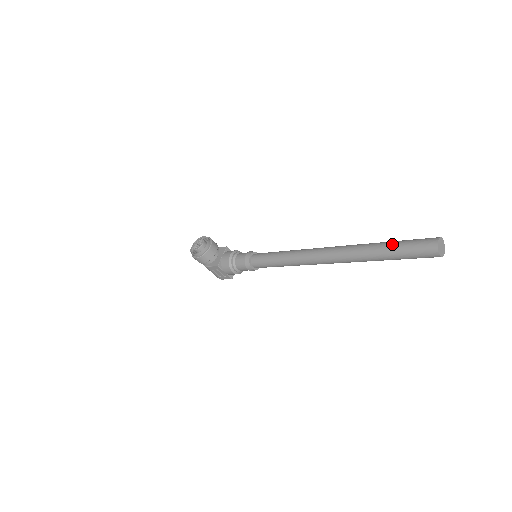
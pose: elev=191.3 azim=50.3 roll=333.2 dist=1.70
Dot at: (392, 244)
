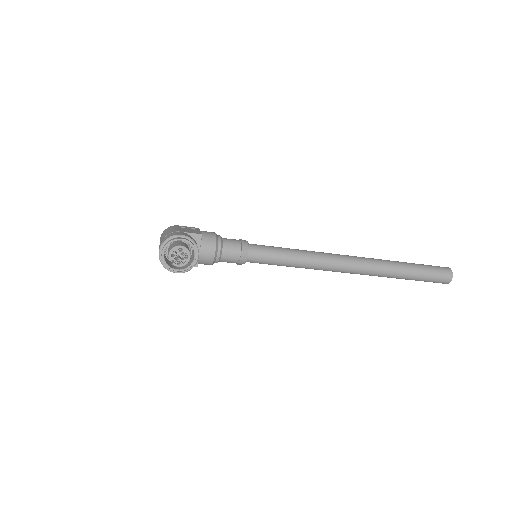
Dot at: (417, 274)
